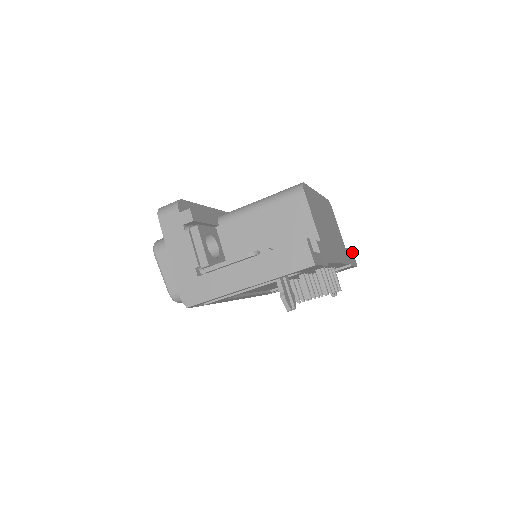
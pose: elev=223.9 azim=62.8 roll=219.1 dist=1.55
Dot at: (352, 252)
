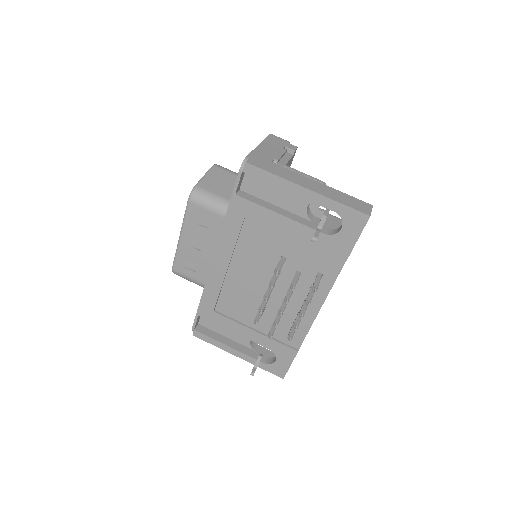
Dot at: occluded
